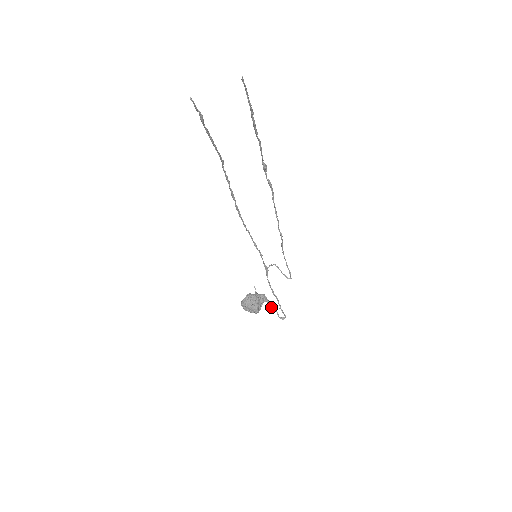
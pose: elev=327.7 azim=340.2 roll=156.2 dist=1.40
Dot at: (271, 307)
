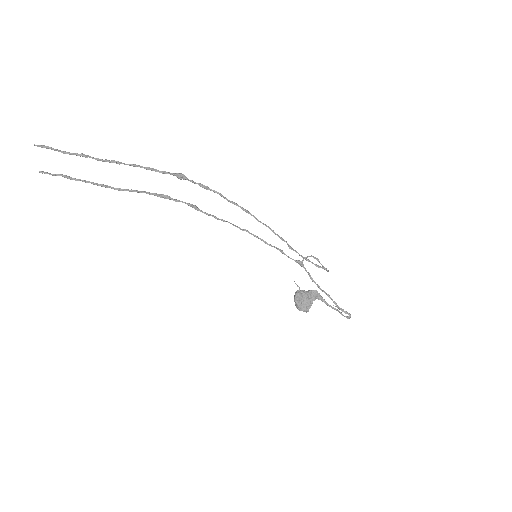
Dot at: (327, 304)
